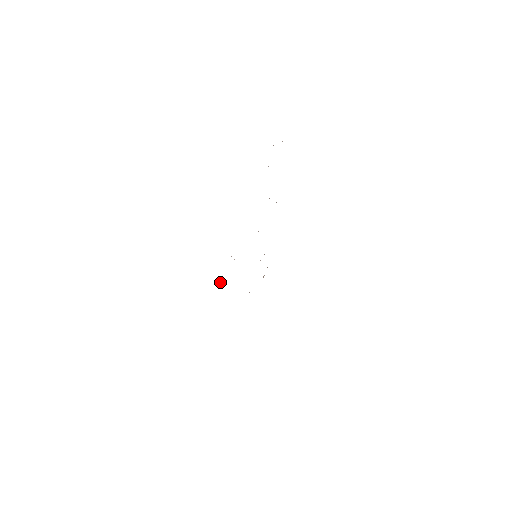
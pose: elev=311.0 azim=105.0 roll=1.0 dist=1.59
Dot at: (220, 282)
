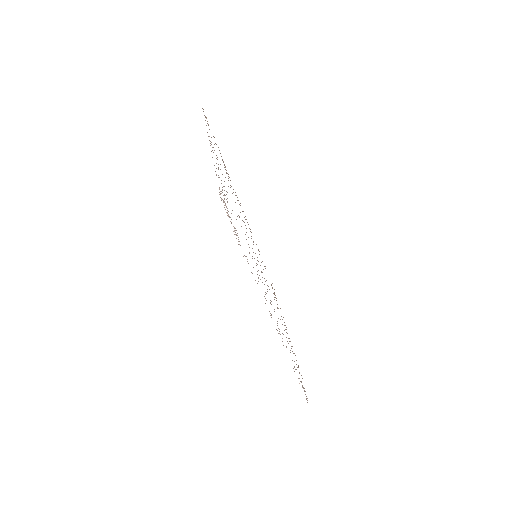
Dot at: occluded
